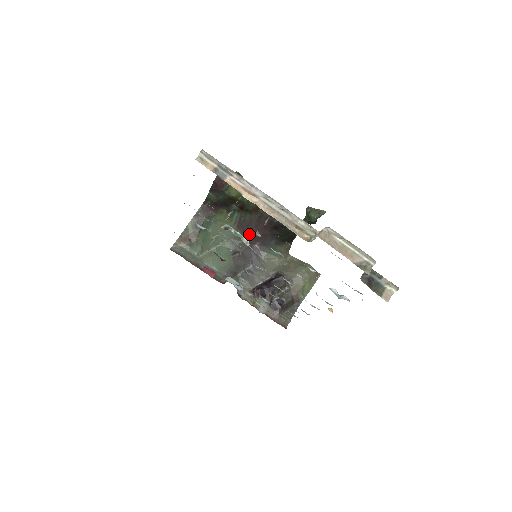
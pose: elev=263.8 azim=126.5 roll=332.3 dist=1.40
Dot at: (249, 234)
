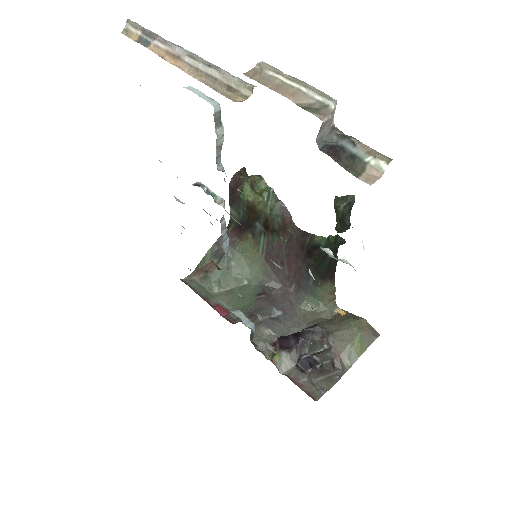
Dot at: (280, 269)
